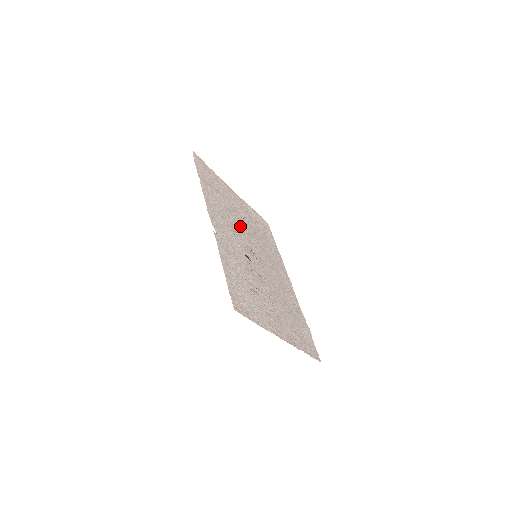
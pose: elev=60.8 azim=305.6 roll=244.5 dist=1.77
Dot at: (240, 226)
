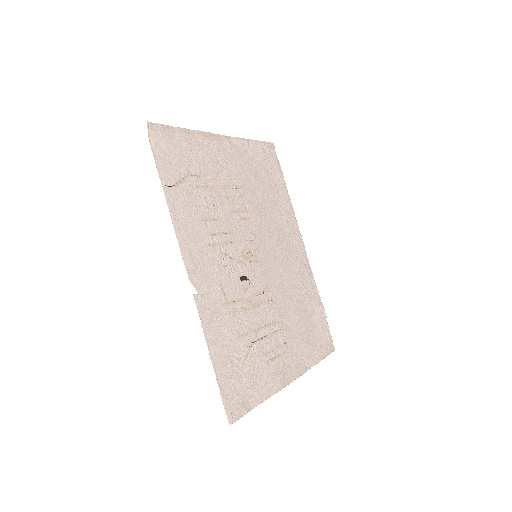
Dot at: (232, 216)
